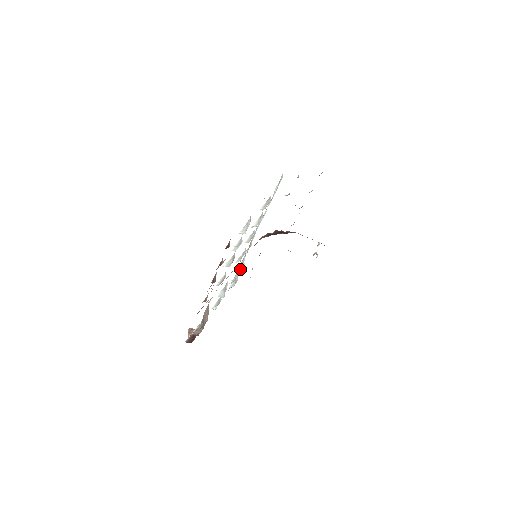
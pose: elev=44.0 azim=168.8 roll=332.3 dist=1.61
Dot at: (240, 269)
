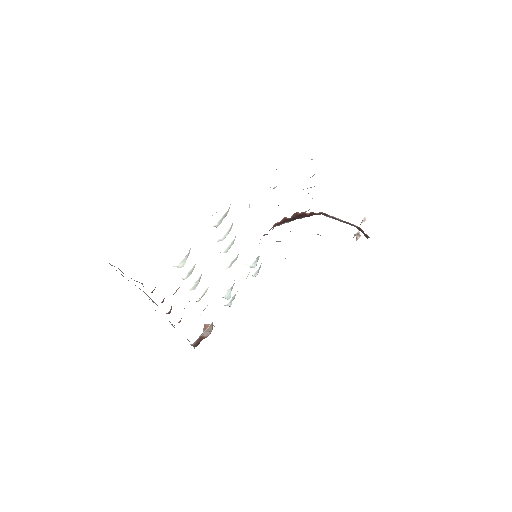
Dot at: (256, 260)
